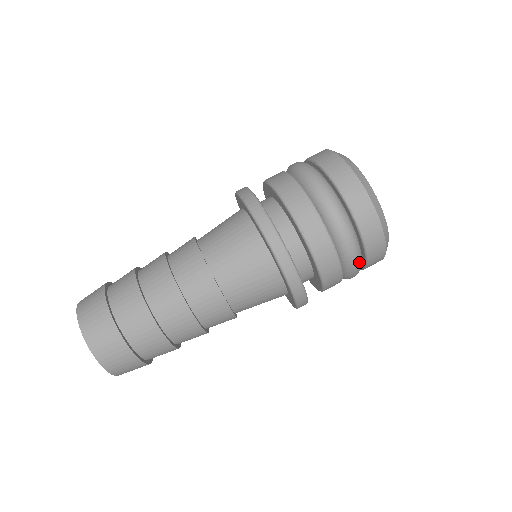
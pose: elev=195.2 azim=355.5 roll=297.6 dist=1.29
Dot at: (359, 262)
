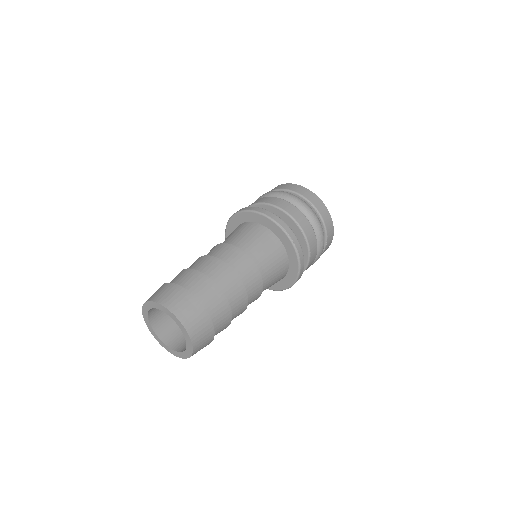
Dot at: occluded
